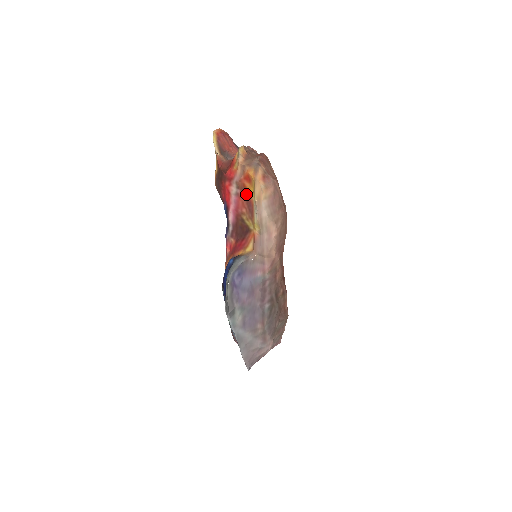
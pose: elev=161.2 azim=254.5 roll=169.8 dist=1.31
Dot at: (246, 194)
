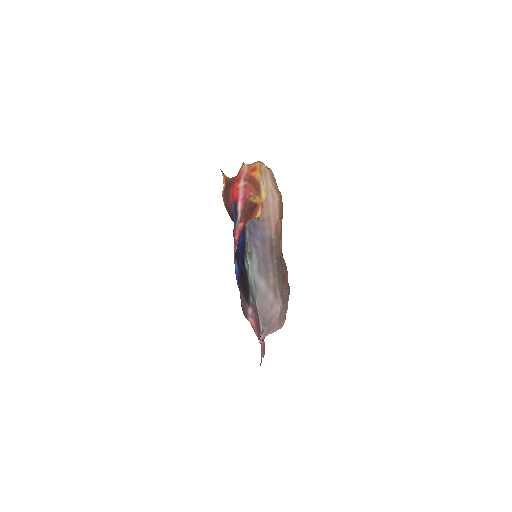
Dot at: (252, 180)
